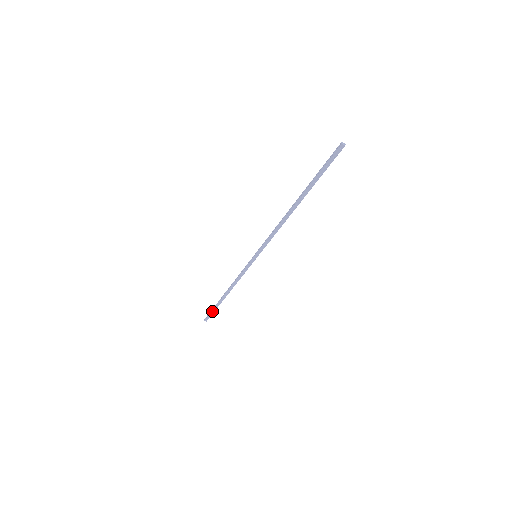
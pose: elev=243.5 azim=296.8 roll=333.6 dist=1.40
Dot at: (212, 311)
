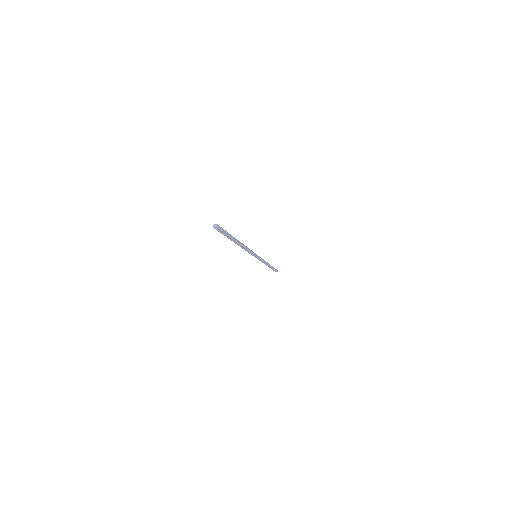
Dot at: (273, 270)
